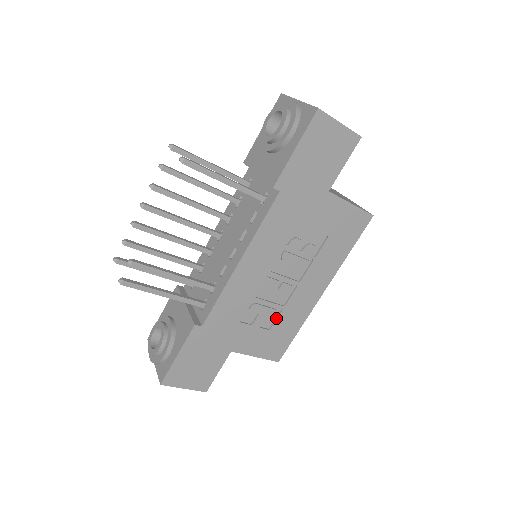
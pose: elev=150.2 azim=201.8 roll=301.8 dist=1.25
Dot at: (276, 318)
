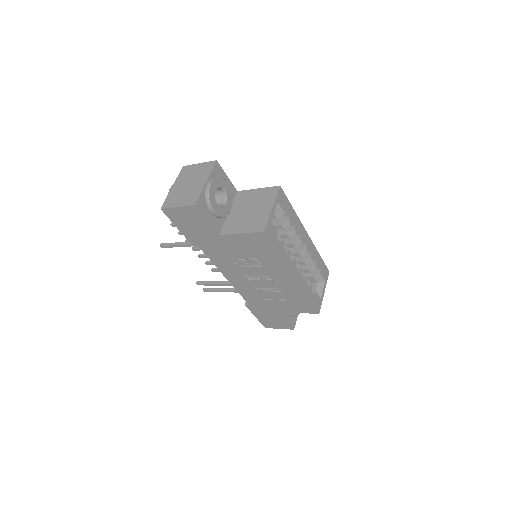
Dot at: (284, 294)
